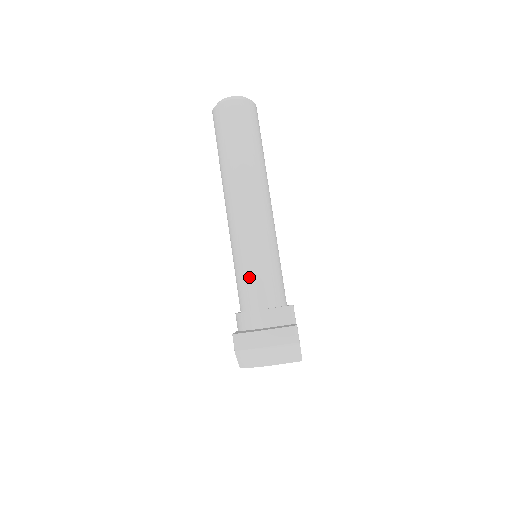
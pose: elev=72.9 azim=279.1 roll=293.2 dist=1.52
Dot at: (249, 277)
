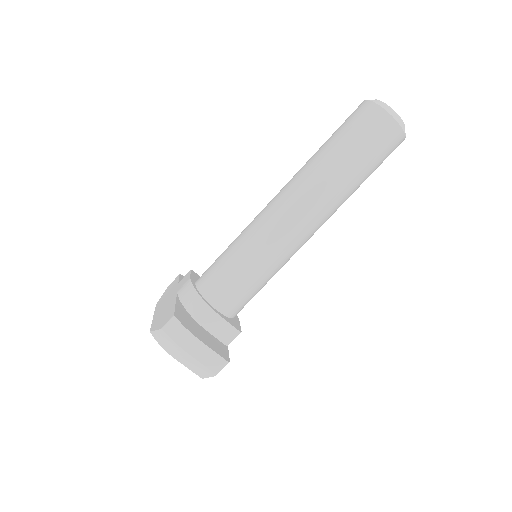
Dot at: (234, 276)
